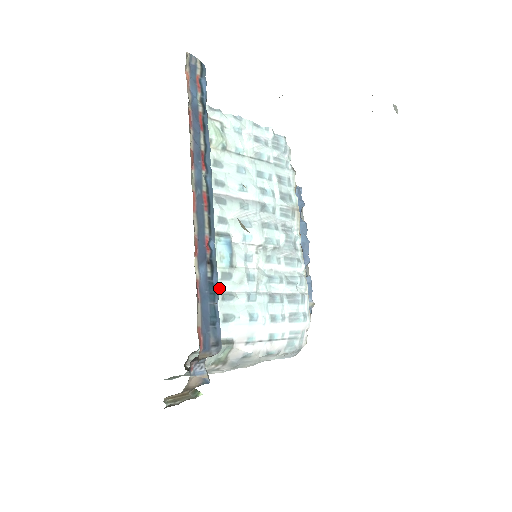
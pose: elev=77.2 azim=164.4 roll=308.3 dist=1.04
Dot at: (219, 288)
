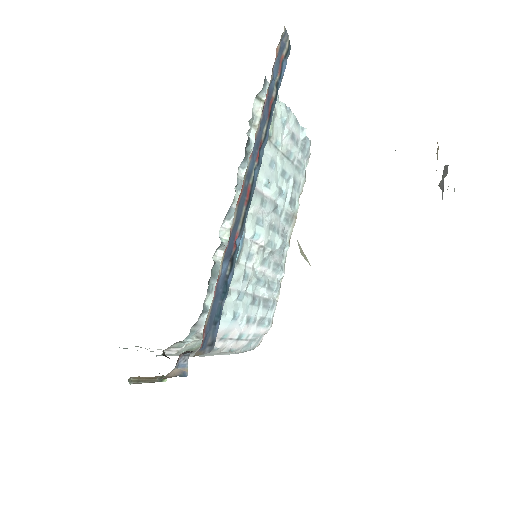
Dot at: occluded
